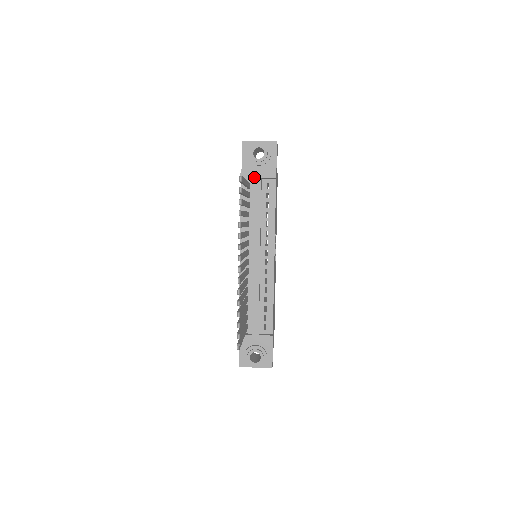
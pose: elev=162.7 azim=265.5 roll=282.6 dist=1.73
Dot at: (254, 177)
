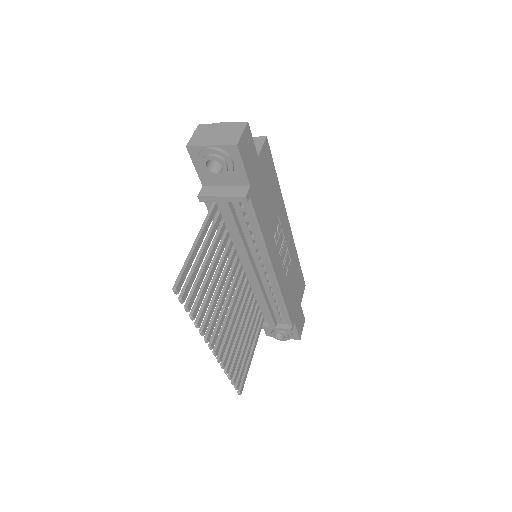
Dot at: (217, 201)
